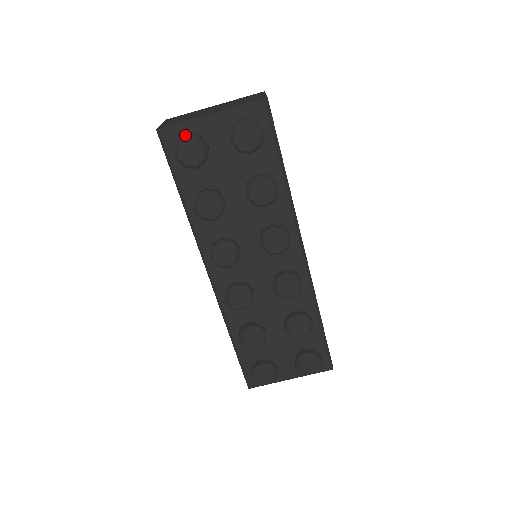
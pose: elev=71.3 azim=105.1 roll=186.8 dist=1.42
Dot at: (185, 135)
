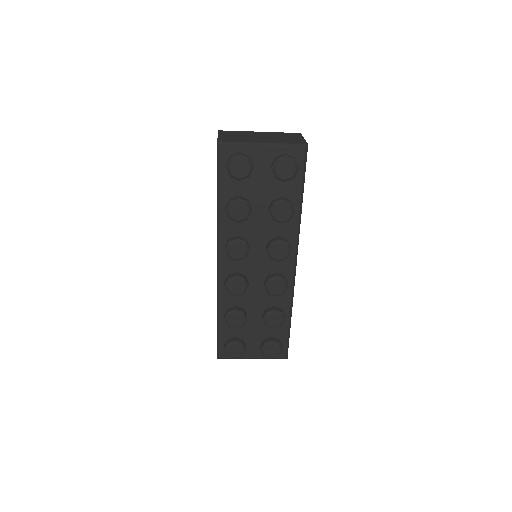
Dot at: (240, 153)
